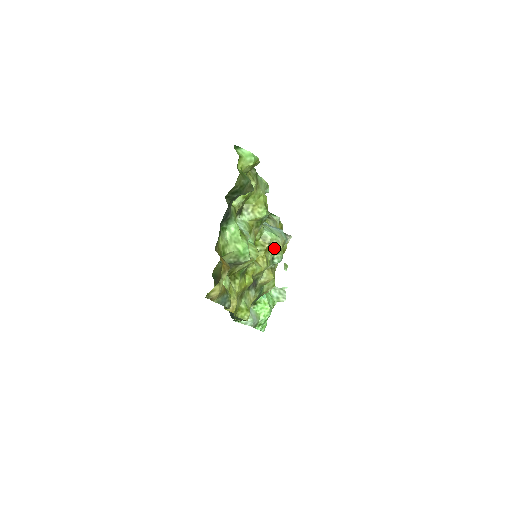
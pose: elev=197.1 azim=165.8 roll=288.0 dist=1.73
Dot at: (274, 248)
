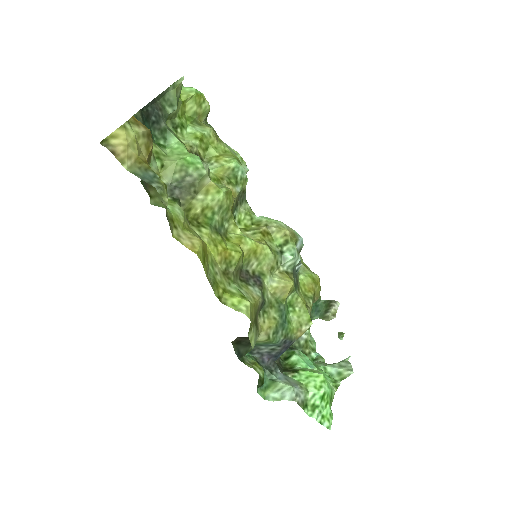
Dot at: (278, 237)
